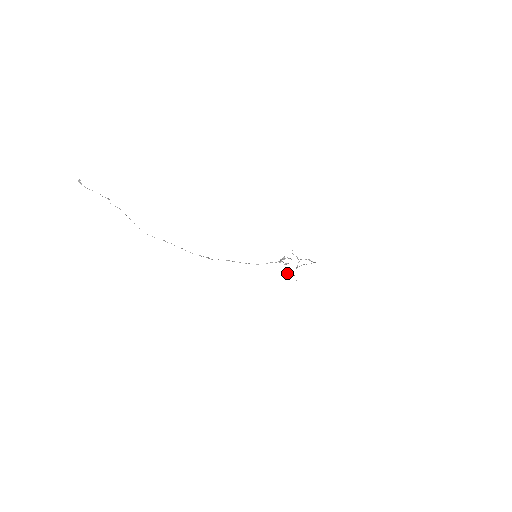
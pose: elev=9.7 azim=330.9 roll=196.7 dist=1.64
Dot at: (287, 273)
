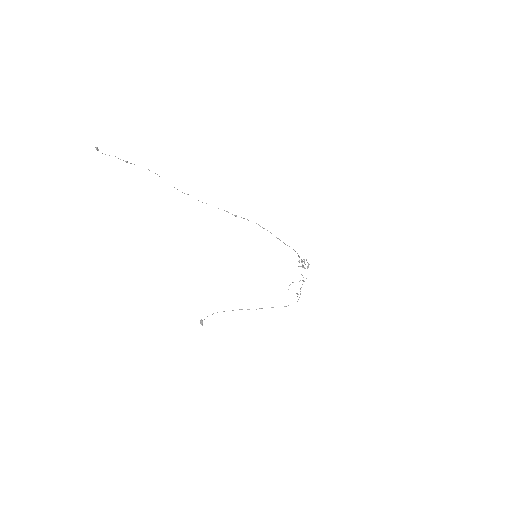
Dot at: (200, 322)
